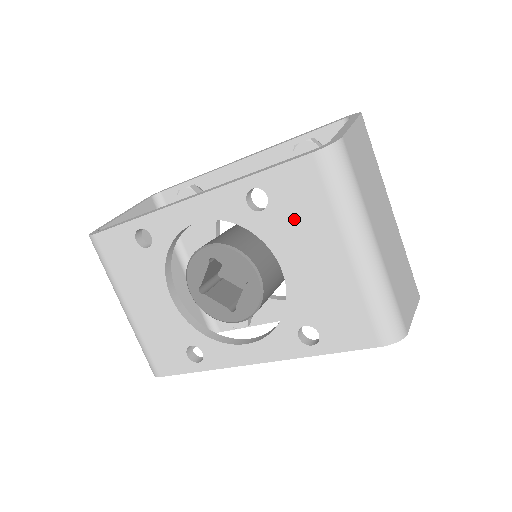
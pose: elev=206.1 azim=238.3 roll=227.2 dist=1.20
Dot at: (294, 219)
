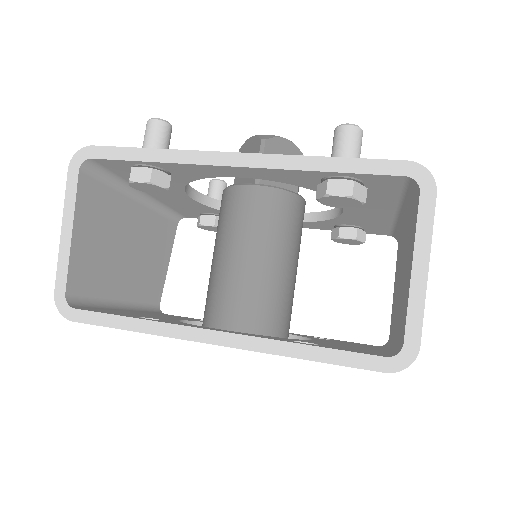
Dot at: occluded
